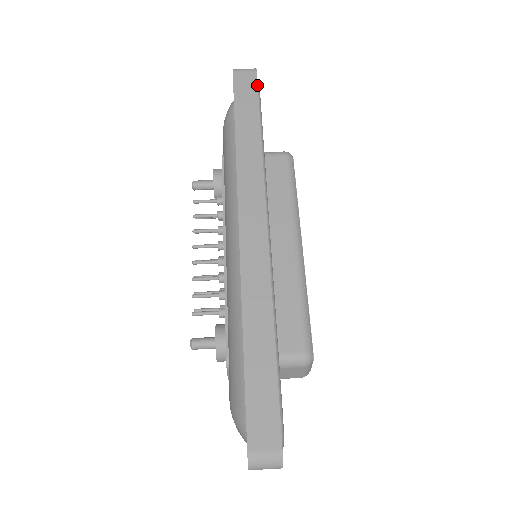
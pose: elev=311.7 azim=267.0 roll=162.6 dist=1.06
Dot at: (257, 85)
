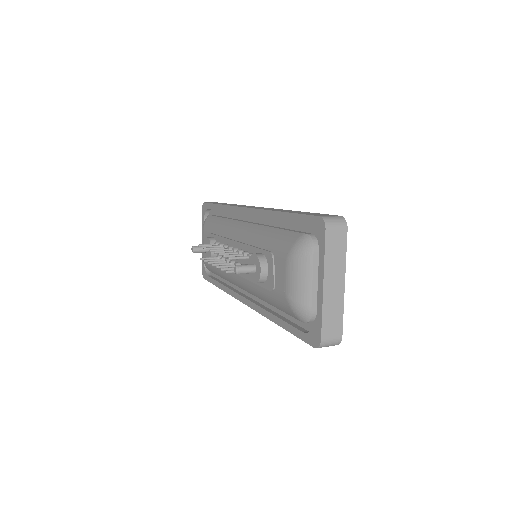
Dot at: occluded
